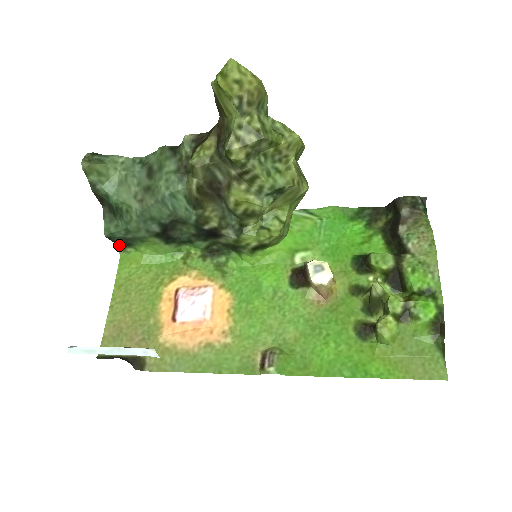
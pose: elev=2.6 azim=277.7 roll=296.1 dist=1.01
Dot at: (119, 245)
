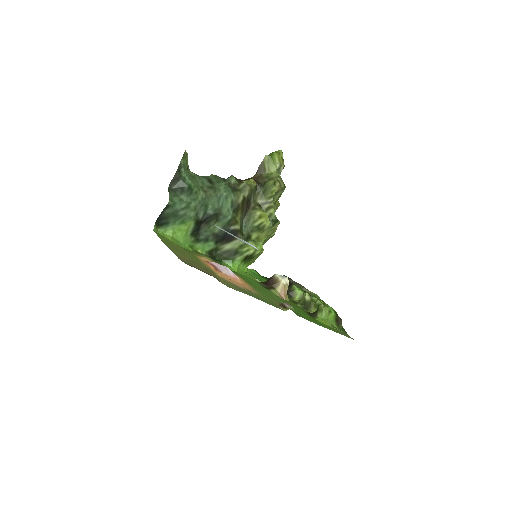
Dot at: (157, 221)
